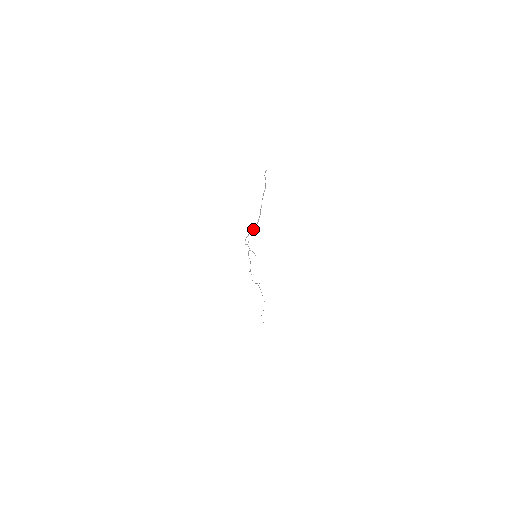
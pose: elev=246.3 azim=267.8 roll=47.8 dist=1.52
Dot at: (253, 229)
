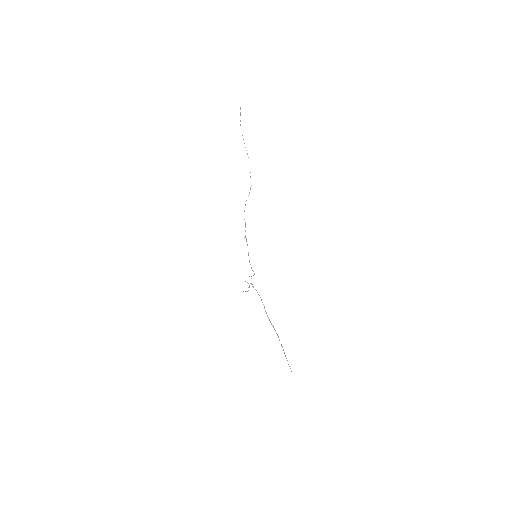
Dot at: occluded
